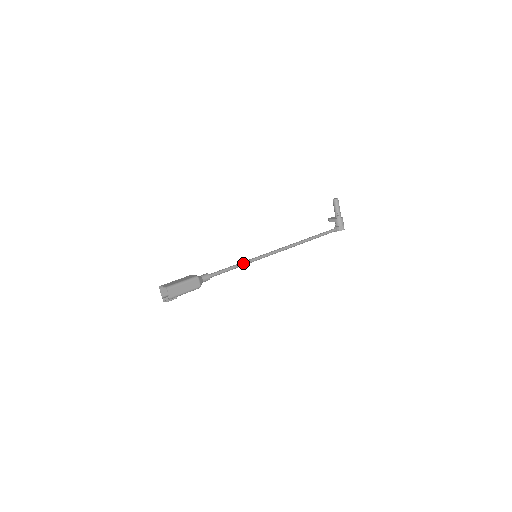
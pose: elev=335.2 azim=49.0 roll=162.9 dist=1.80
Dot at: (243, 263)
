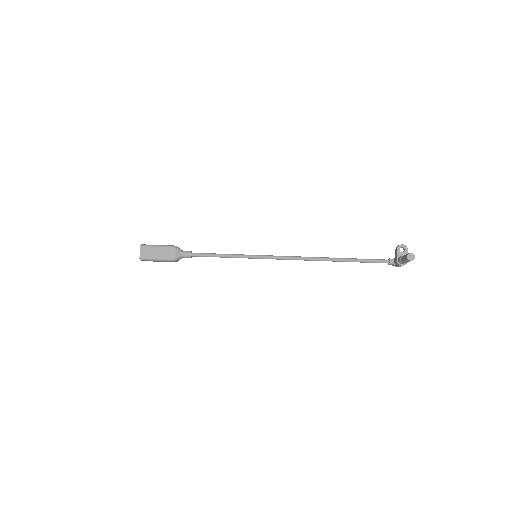
Dot at: (236, 257)
